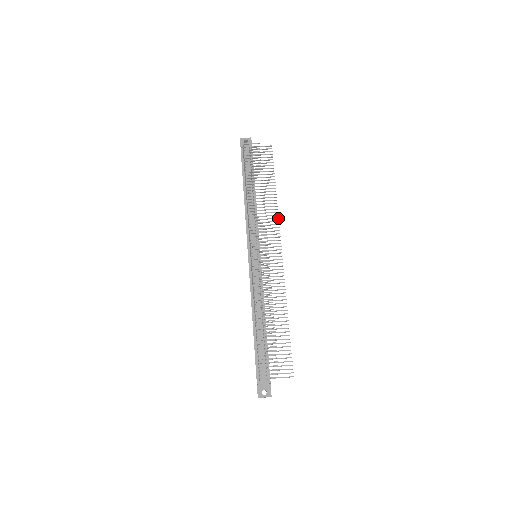
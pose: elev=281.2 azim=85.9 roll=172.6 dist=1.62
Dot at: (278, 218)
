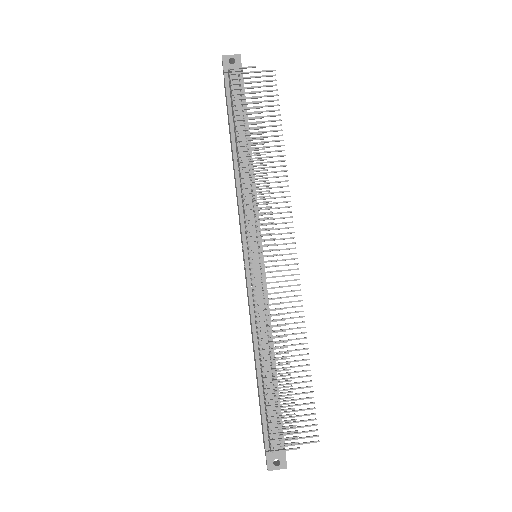
Dot at: (289, 196)
